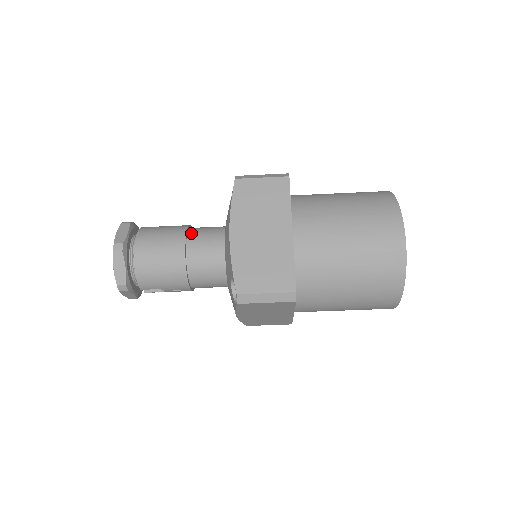
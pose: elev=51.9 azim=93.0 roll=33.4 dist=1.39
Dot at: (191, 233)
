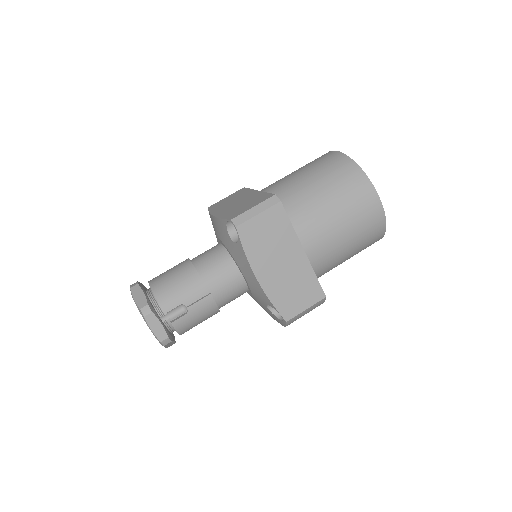
Dot at: occluded
